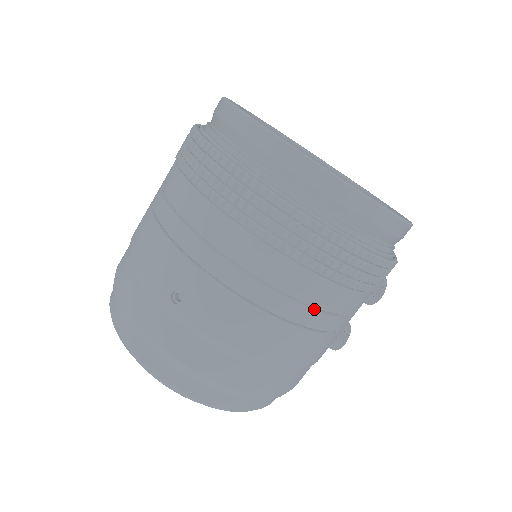
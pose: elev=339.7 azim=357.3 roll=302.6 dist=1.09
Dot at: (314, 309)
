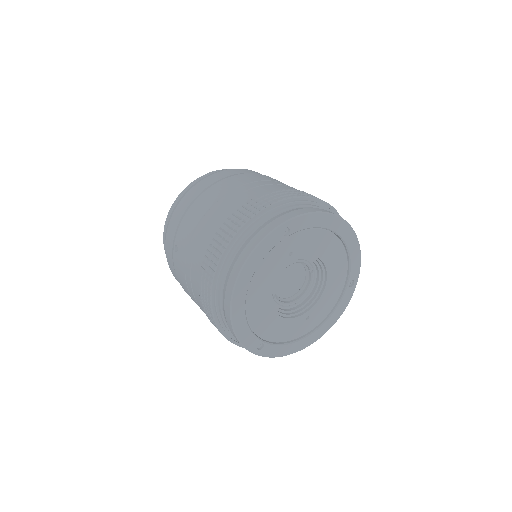
Dot at: occluded
